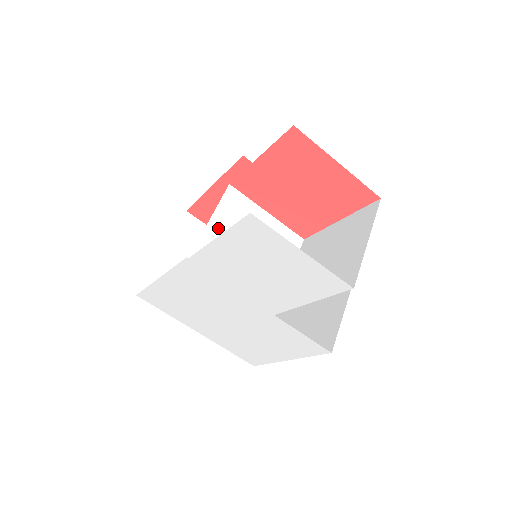
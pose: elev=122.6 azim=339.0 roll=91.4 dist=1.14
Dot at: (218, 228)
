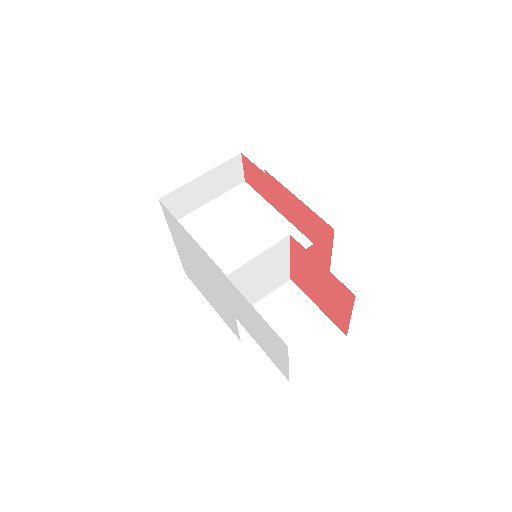
Dot at: (258, 261)
